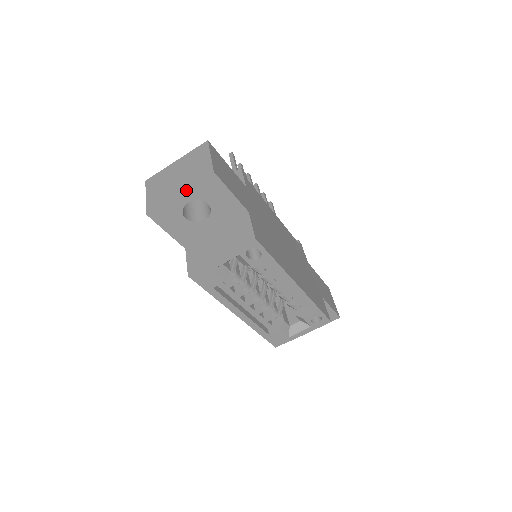
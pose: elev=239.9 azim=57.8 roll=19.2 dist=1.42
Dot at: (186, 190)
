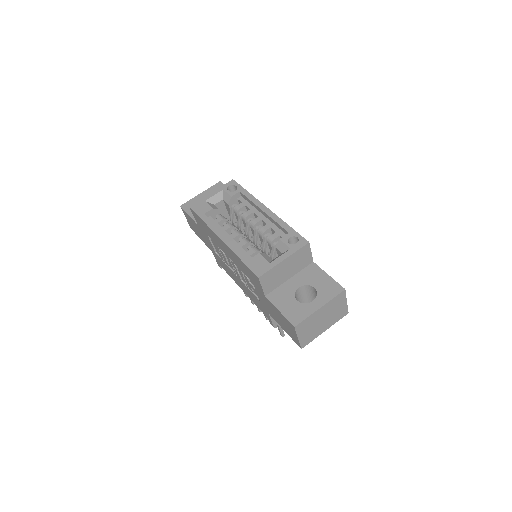
Dot at: (204, 192)
